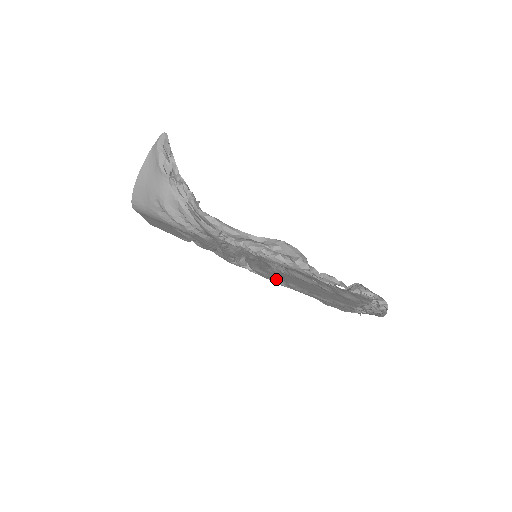
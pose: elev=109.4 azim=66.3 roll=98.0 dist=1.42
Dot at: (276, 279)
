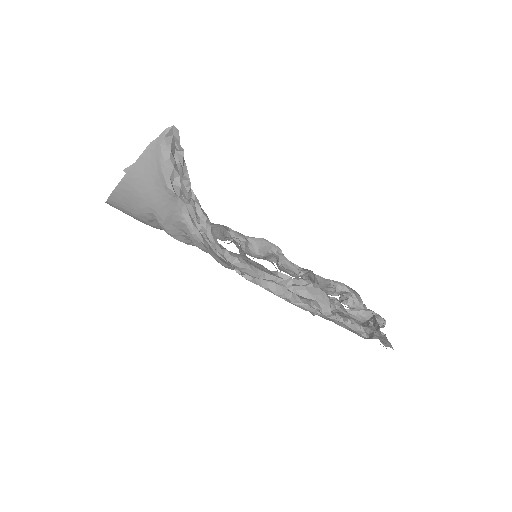
Dot at: occluded
